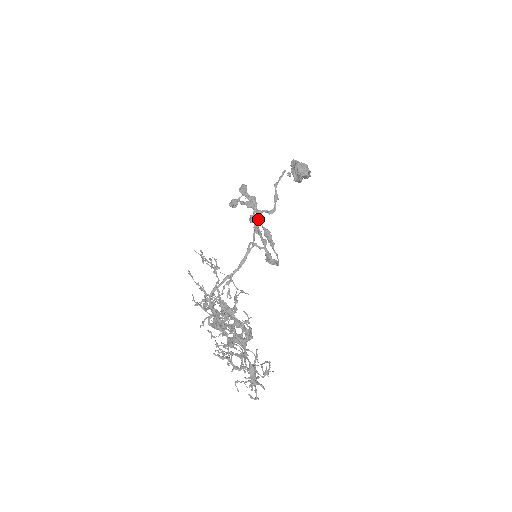
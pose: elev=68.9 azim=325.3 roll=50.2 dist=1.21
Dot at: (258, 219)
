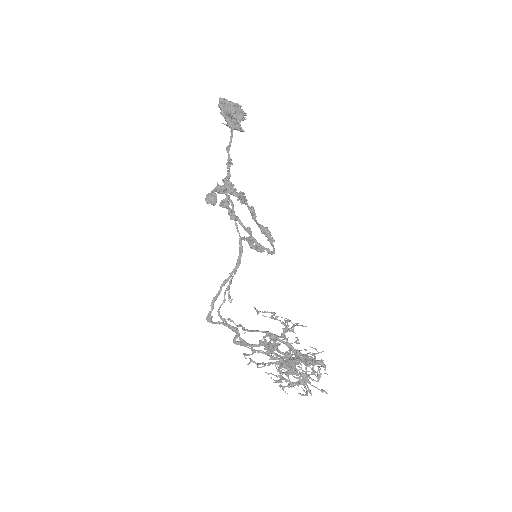
Dot at: (252, 217)
